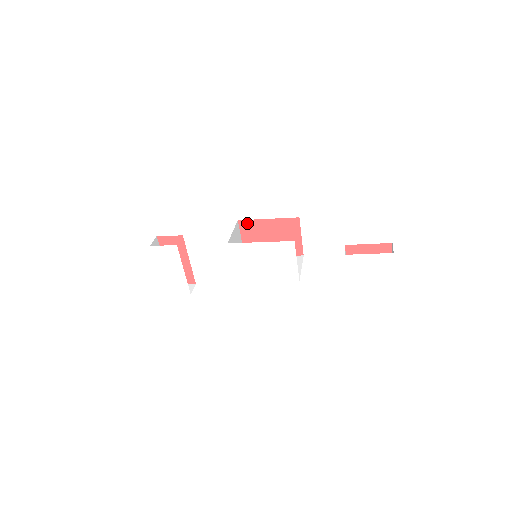
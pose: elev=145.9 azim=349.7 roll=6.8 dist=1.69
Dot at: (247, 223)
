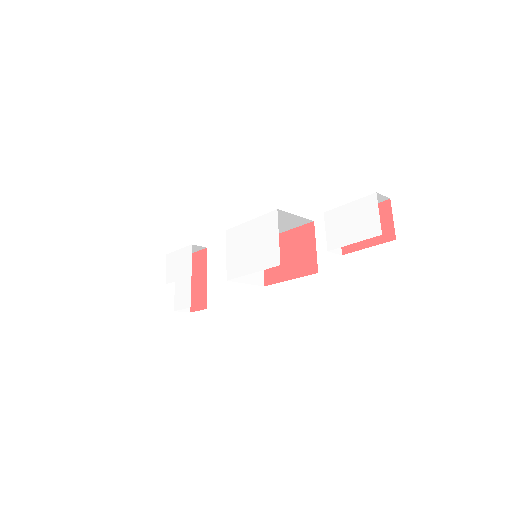
Dot at: occluded
